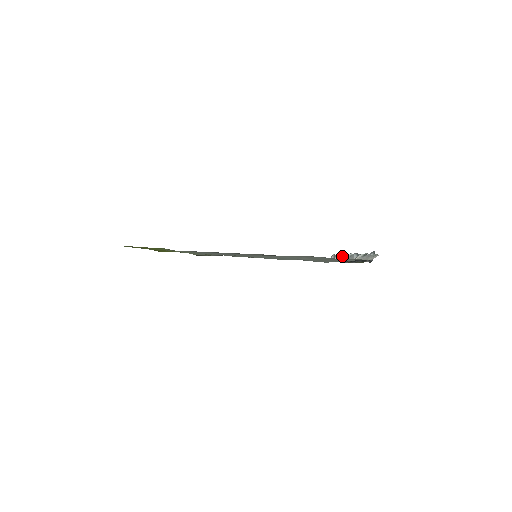
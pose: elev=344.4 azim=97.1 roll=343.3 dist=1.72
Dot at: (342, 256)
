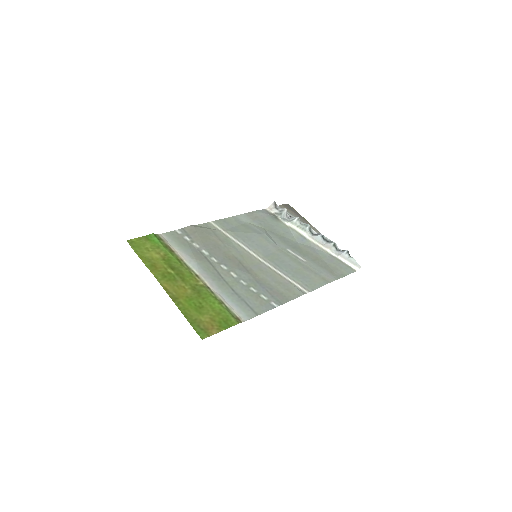
Dot at: (297, 222)
